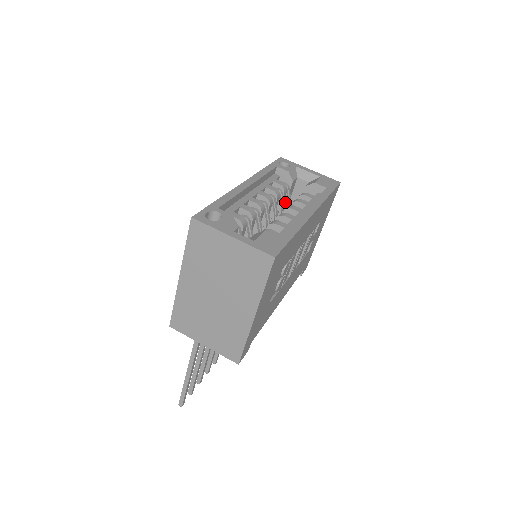
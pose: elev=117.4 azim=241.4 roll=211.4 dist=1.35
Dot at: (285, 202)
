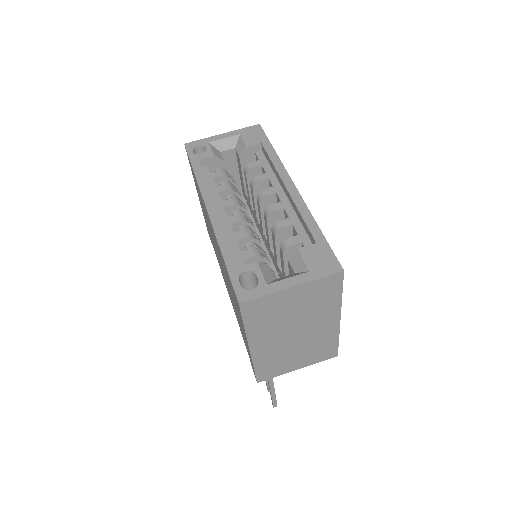
Dot at: occluded
